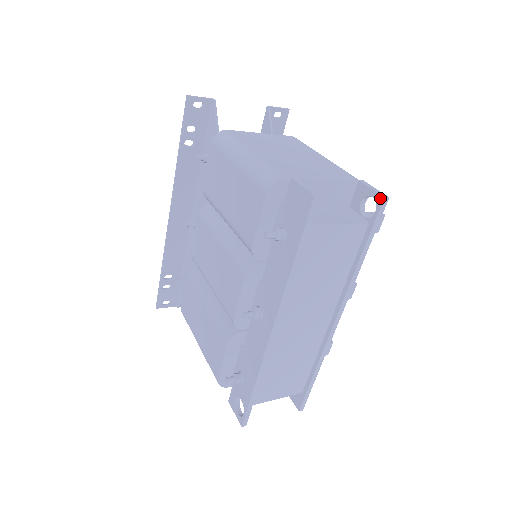
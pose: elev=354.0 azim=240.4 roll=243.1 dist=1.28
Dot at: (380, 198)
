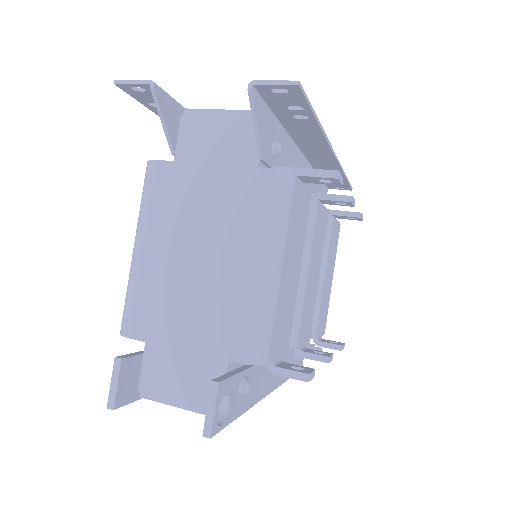
Dot at: (205, 428)
